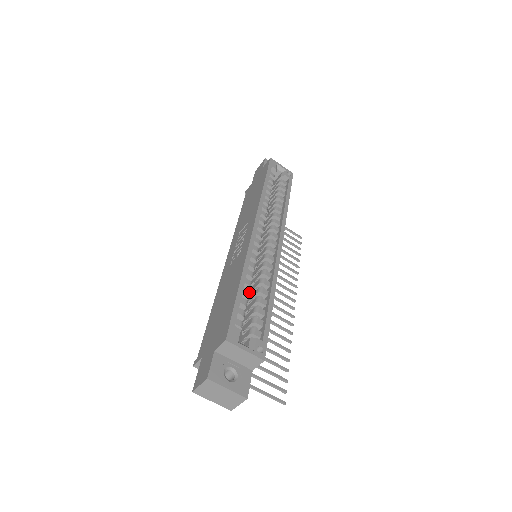
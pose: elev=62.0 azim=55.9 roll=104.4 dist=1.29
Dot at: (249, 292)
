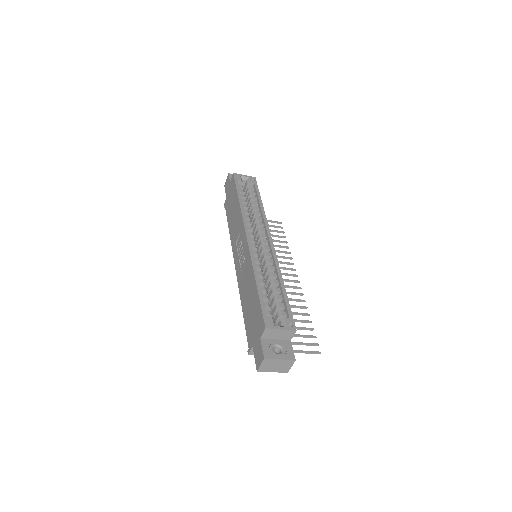
Dot at: (265, 287)
